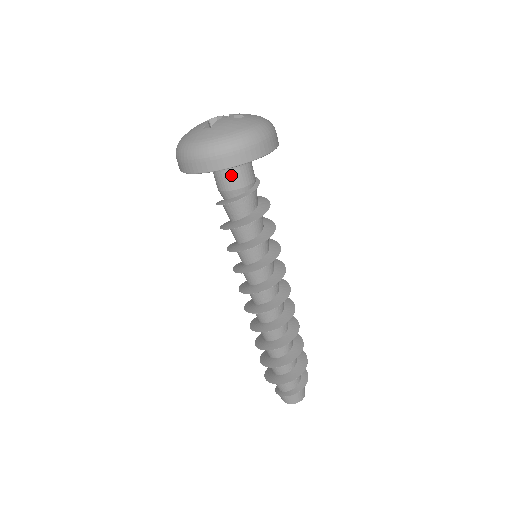
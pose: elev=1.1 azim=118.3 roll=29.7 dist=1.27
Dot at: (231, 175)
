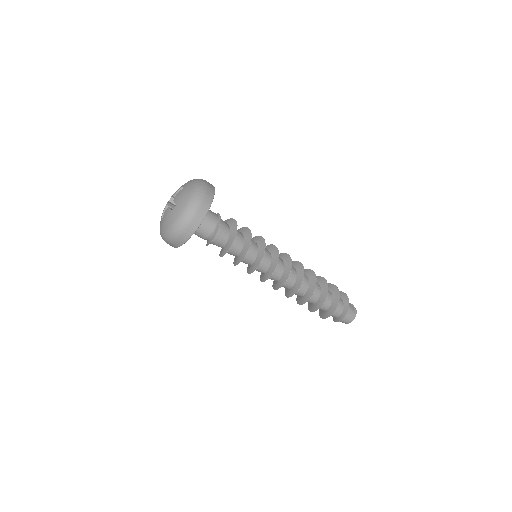
Dot at: (195, 234)
